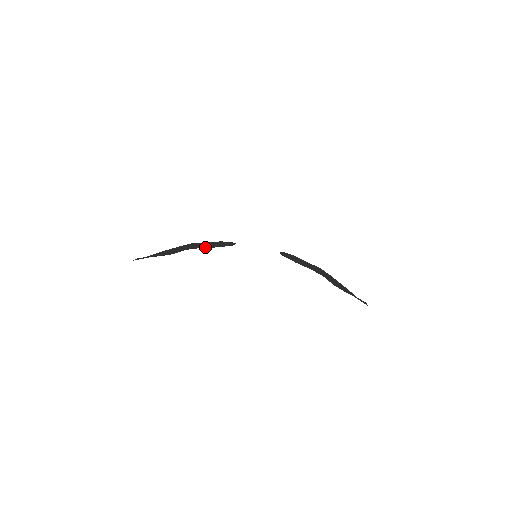
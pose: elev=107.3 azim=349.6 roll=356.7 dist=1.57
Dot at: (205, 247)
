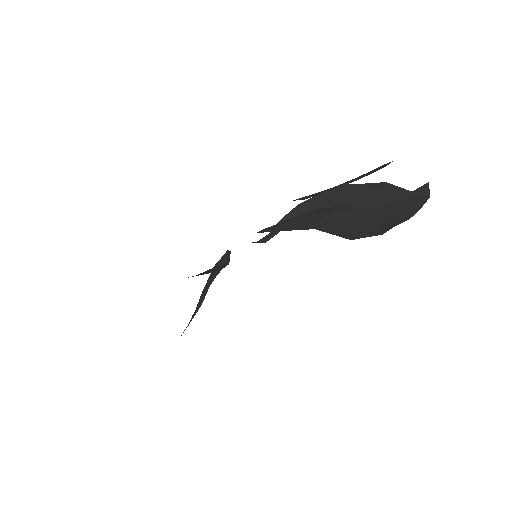
Dot at: occluded
